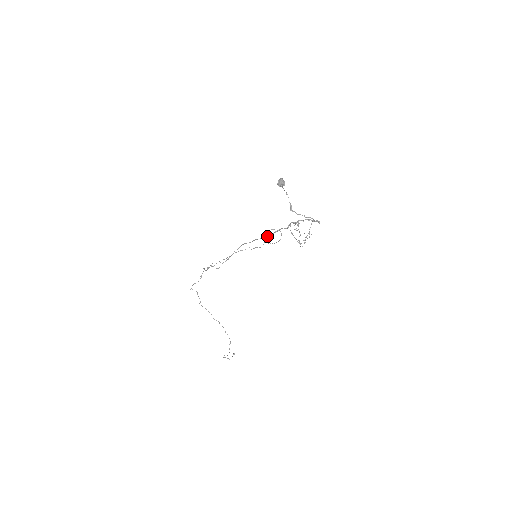
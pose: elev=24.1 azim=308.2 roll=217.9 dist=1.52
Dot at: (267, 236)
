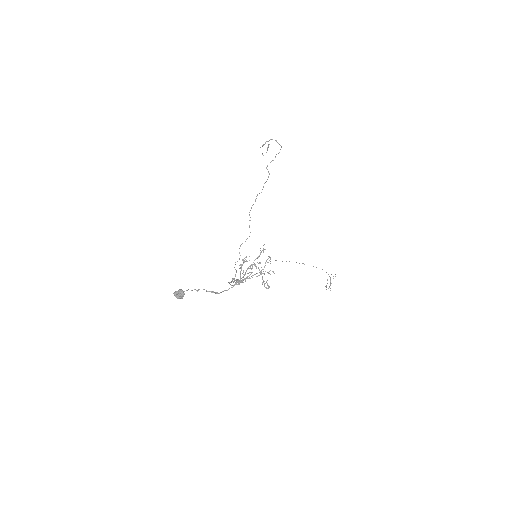
Dot at: occluded
